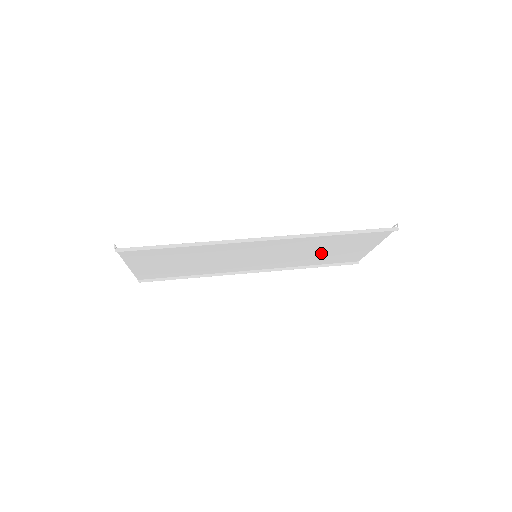
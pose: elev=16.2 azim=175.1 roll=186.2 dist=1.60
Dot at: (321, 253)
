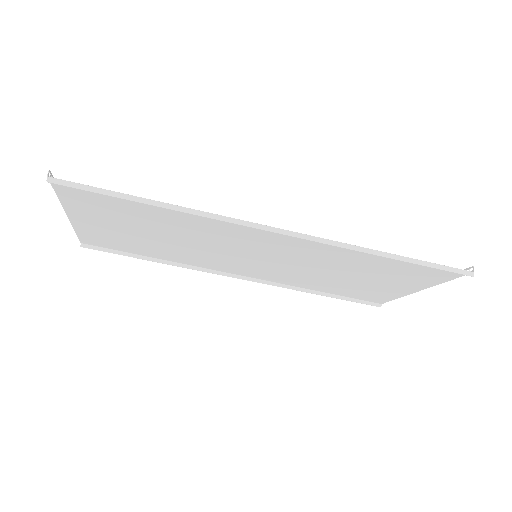
Dot at: (344, 278)
